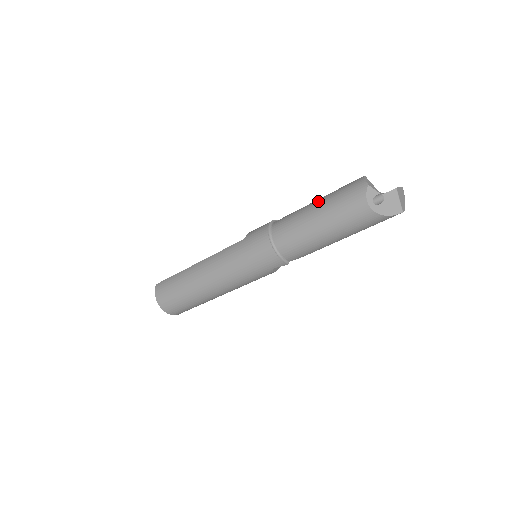
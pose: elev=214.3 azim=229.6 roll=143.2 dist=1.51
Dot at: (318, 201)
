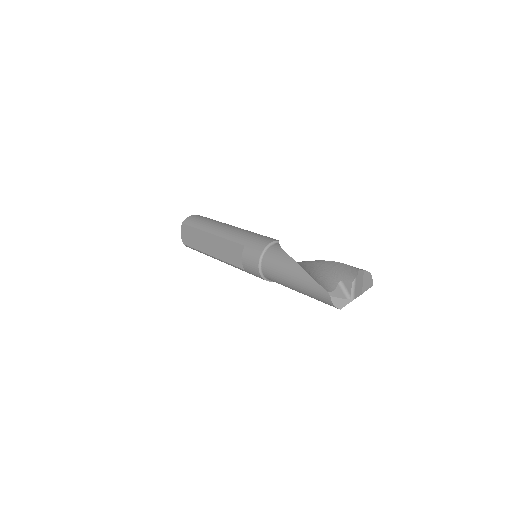
Dot at: (297, 289)
